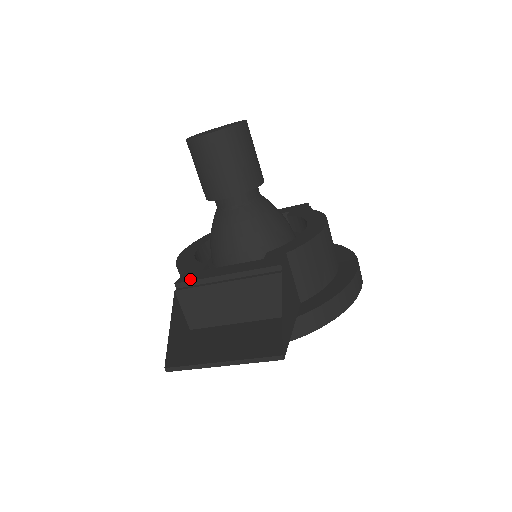
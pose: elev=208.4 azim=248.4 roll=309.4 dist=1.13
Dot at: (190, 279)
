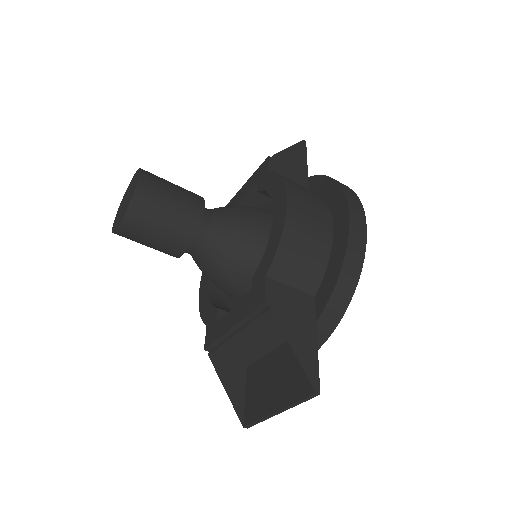
Dot at: (211, 341)
